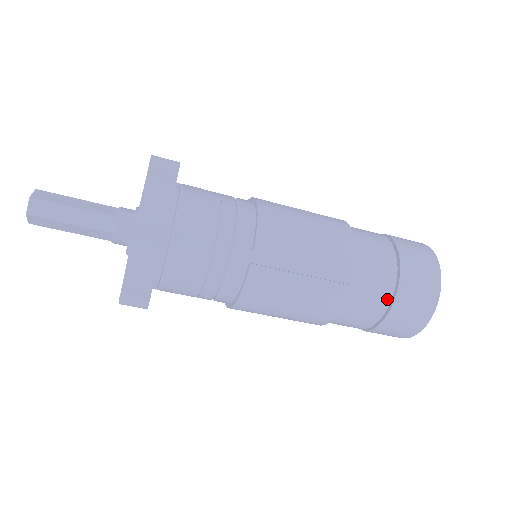
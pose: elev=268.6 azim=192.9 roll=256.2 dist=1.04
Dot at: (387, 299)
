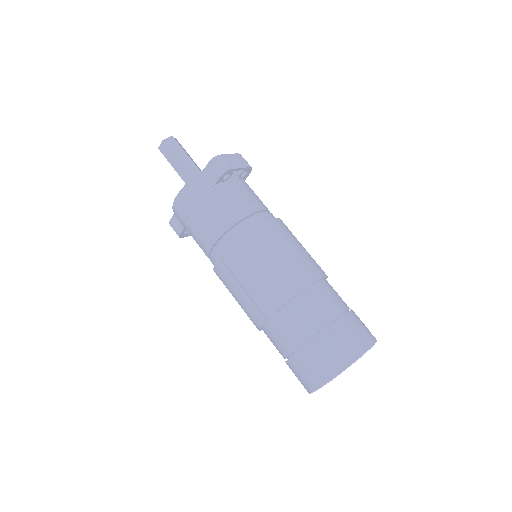
Dot at: (289, 351)
